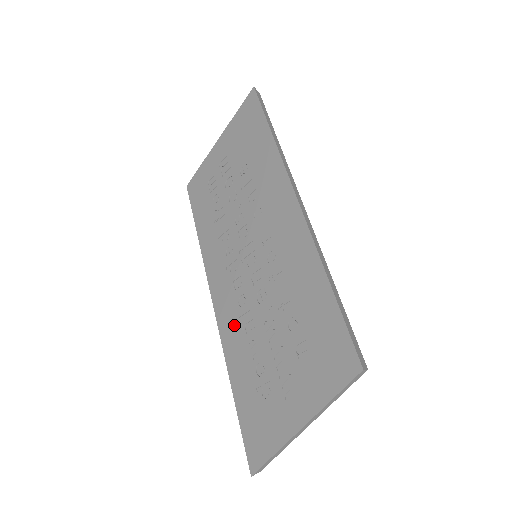
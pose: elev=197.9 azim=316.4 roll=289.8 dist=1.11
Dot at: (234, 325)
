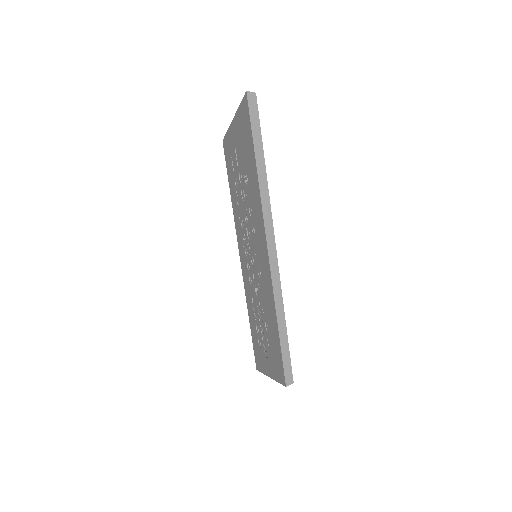
Dot at: (248, 289)
